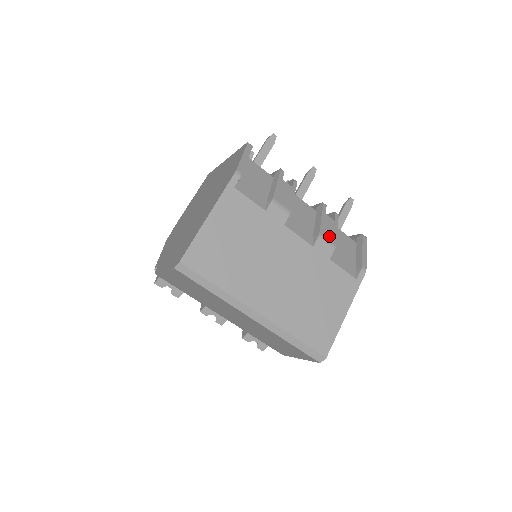
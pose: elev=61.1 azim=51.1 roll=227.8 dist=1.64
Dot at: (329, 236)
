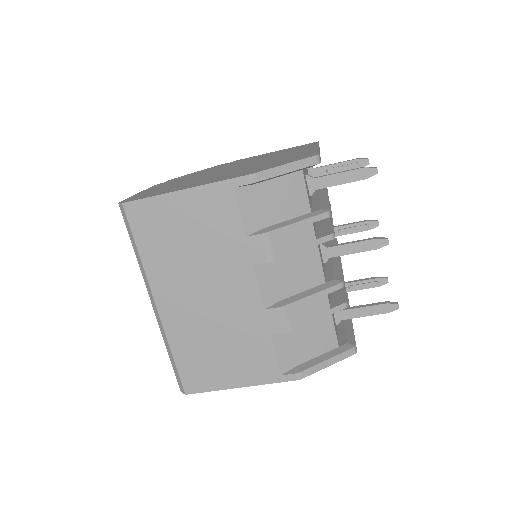
Dot at: (296, 317)
